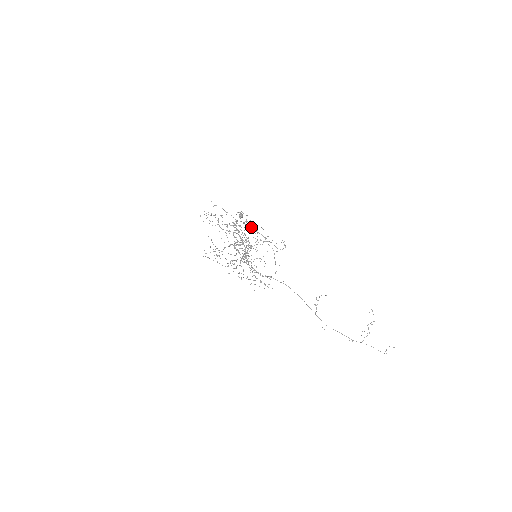
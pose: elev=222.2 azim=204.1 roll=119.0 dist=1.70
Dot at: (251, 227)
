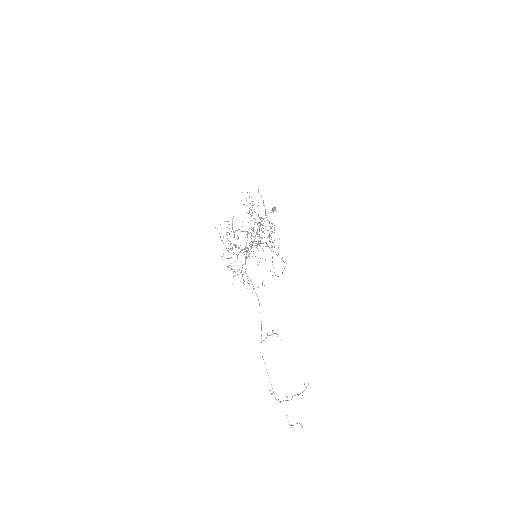
Dot at: occluded
